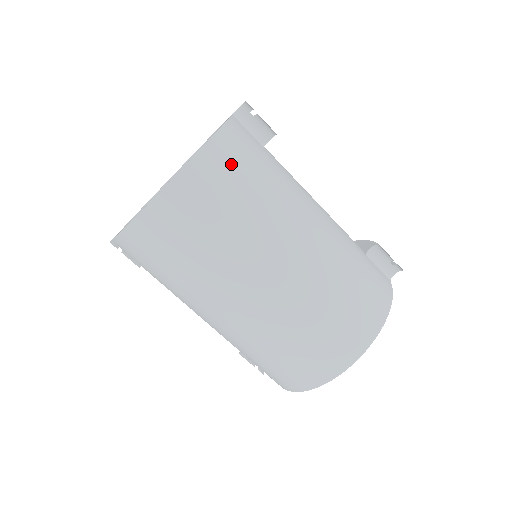
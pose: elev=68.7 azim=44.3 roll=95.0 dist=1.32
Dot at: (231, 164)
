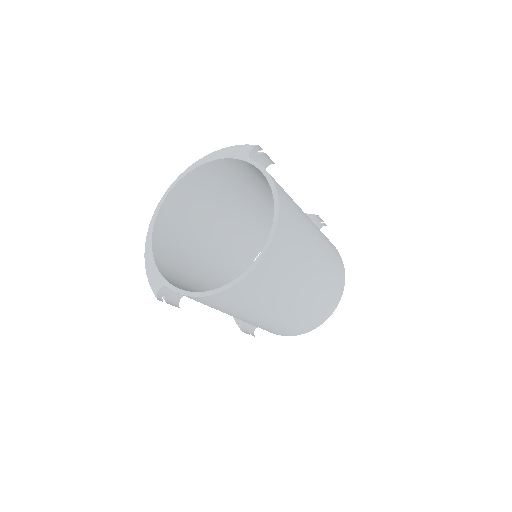
Dot at: (287, 202)
